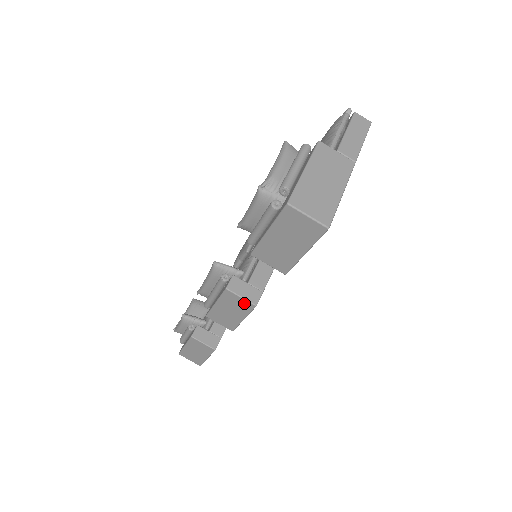
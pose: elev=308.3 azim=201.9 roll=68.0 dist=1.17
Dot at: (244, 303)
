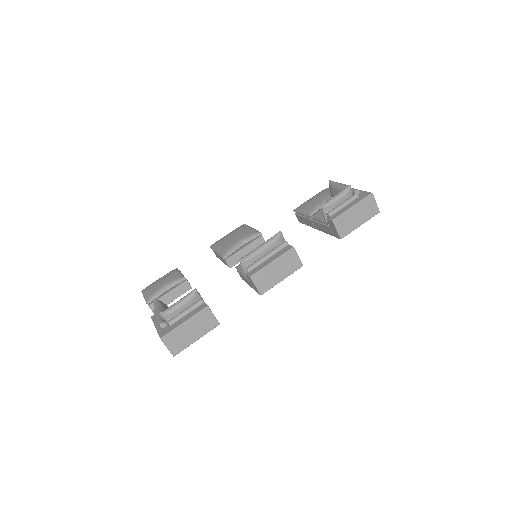
Dot at: (296, 262)
